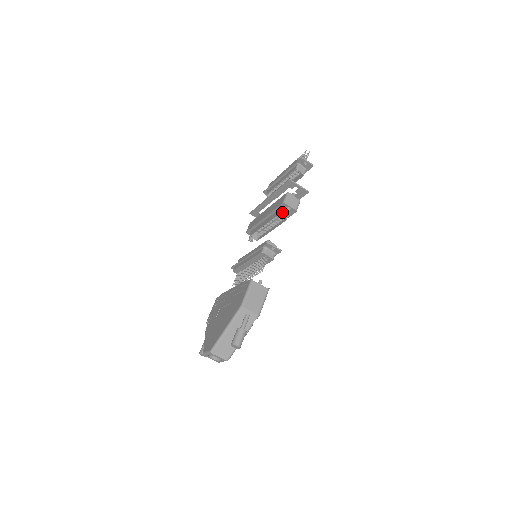
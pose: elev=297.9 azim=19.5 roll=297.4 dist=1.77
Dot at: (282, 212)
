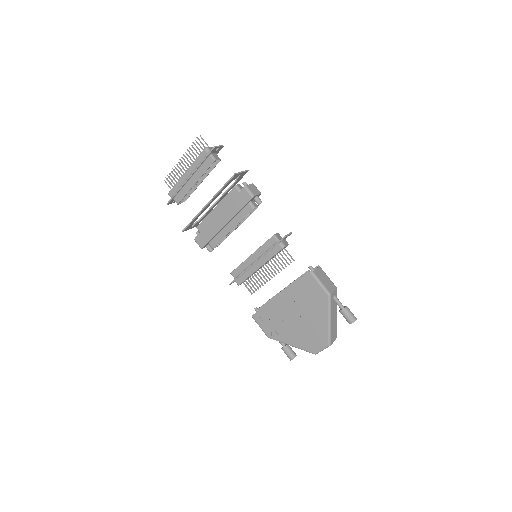
Dot at: (253, 205)
